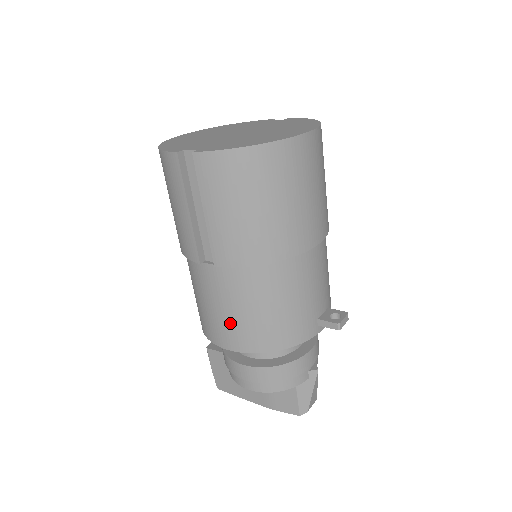
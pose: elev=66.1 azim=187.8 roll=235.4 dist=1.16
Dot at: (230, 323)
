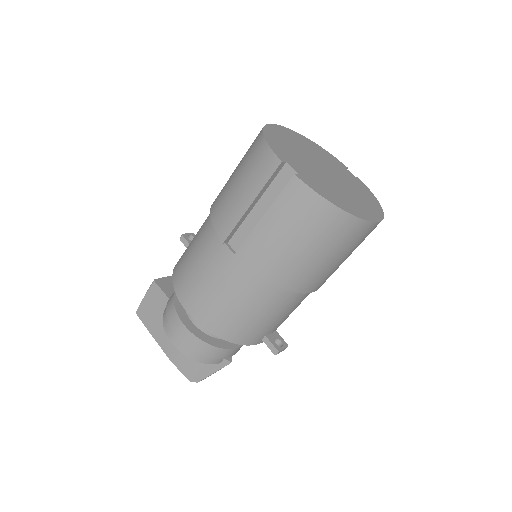
Dot at: (207, 297)
